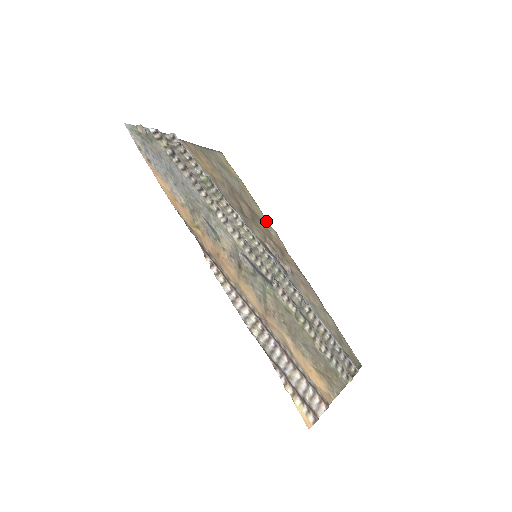
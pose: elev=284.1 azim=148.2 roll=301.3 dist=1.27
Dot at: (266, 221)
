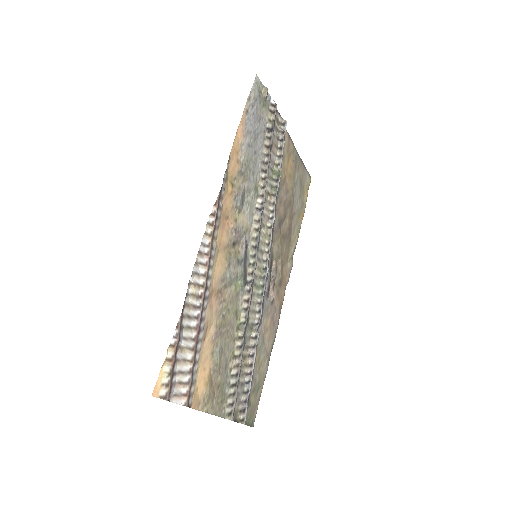
Dot at: (293, 252)
